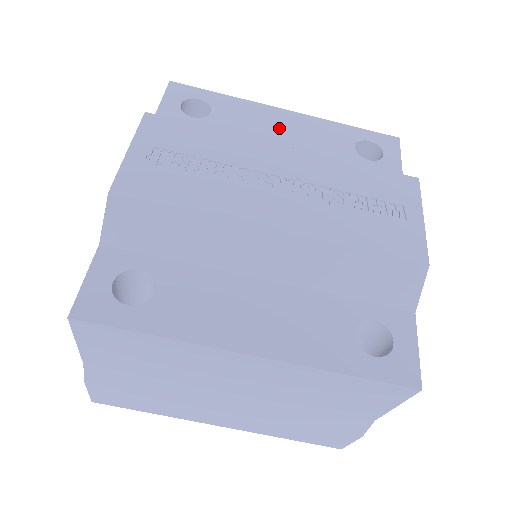
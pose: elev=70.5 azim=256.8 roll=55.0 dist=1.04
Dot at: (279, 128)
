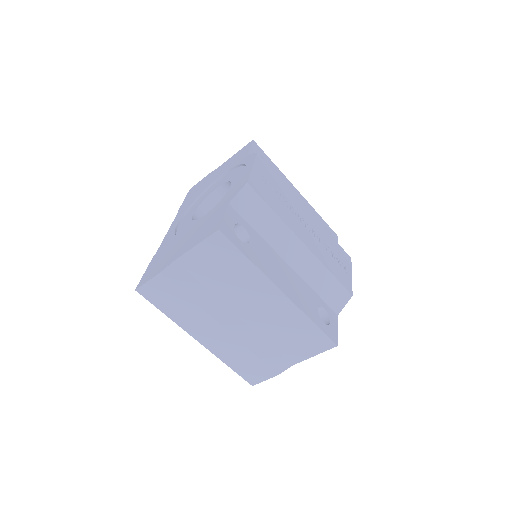
Dot at: occluded
